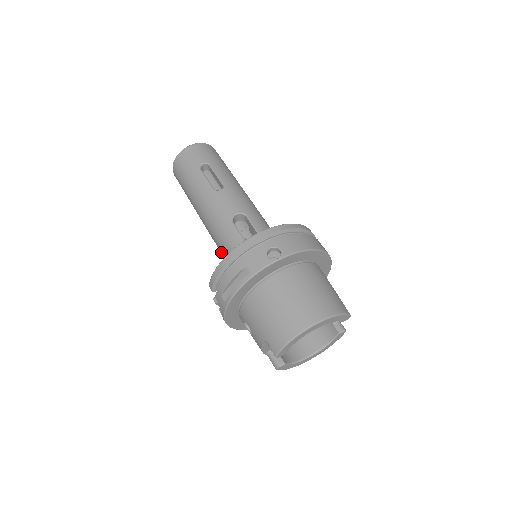
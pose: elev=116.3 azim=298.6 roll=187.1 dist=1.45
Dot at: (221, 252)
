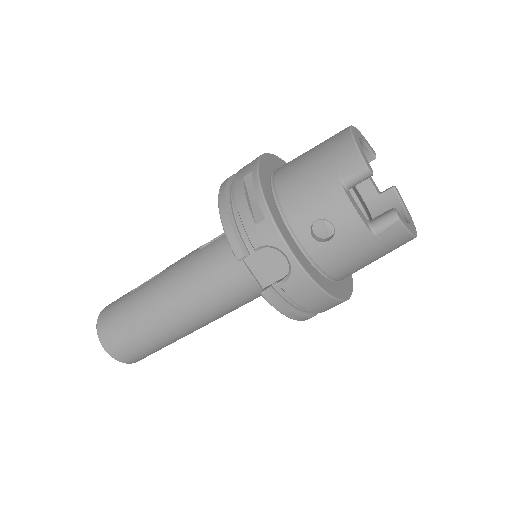
Dot at: (220, 283)
